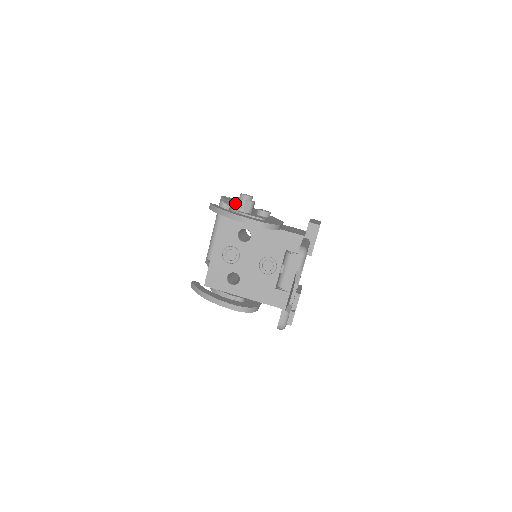
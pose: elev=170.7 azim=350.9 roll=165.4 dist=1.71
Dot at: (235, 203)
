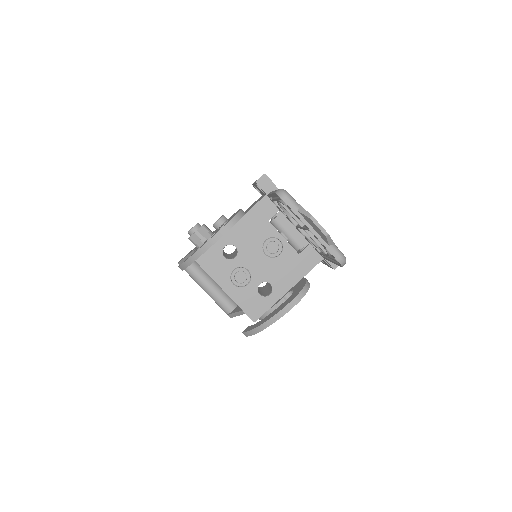
Dot at: (193, 243)
